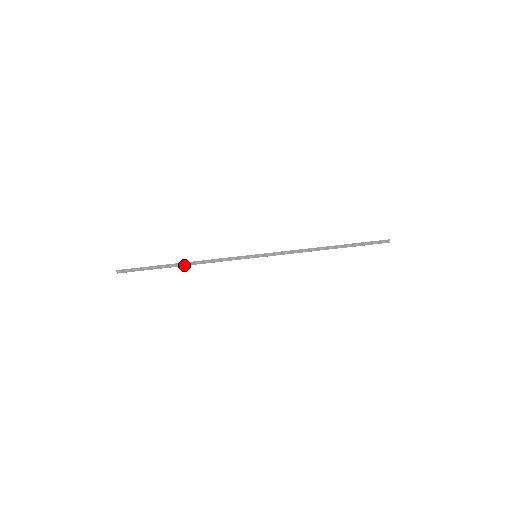
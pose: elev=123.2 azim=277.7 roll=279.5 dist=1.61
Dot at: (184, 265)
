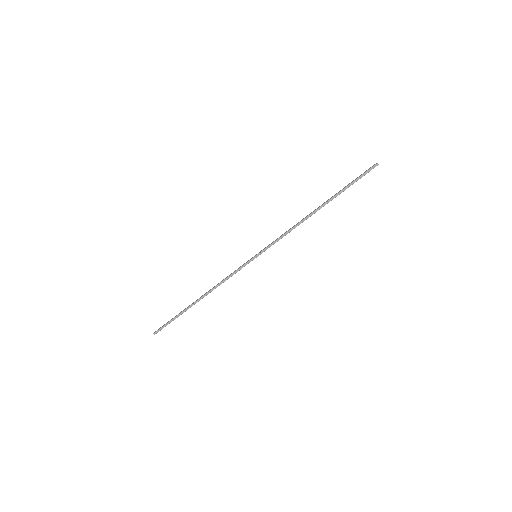
Dot at: (201, 298)
